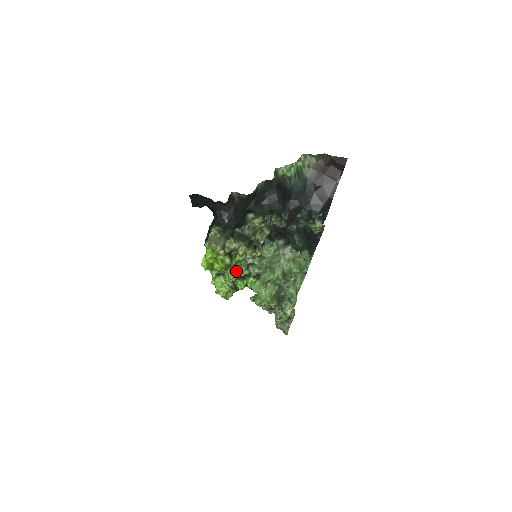
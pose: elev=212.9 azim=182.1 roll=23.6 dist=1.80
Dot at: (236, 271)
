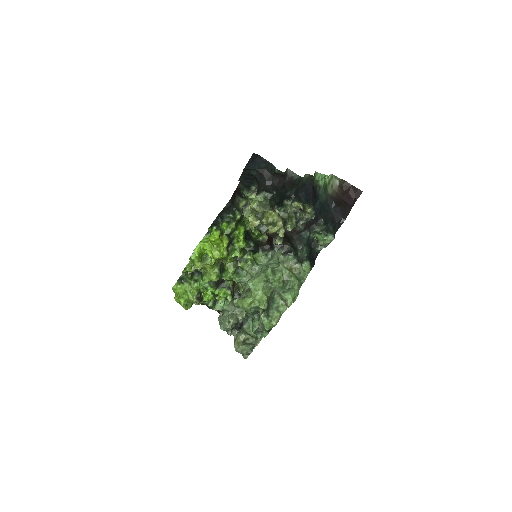
Dot at: (220, 272)
